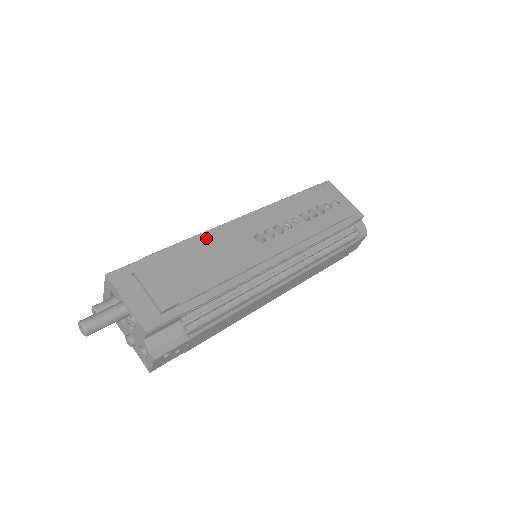
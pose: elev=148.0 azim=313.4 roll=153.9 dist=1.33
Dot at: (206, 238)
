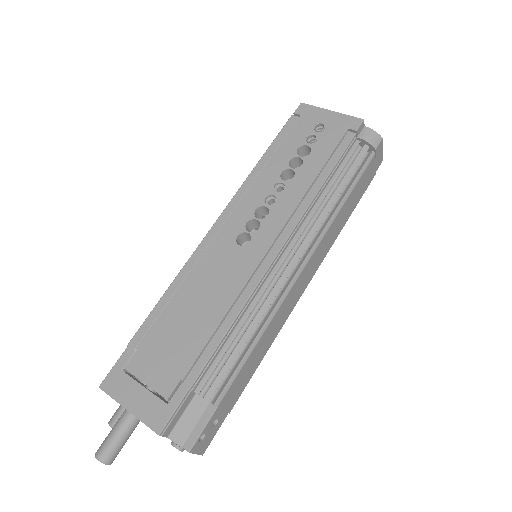
Dot at: (184, 278)
